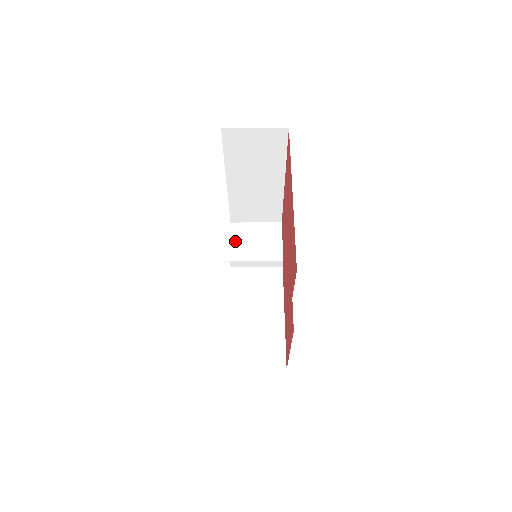
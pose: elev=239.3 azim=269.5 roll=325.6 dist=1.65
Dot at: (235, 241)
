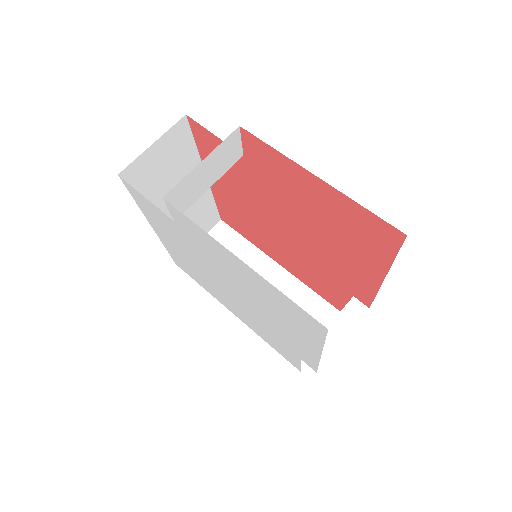
Dot at: occluded
